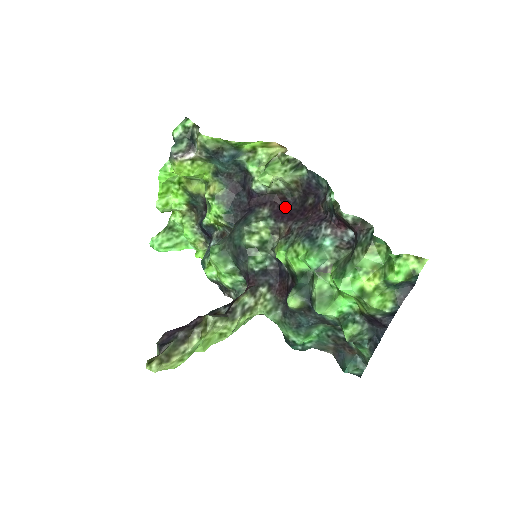
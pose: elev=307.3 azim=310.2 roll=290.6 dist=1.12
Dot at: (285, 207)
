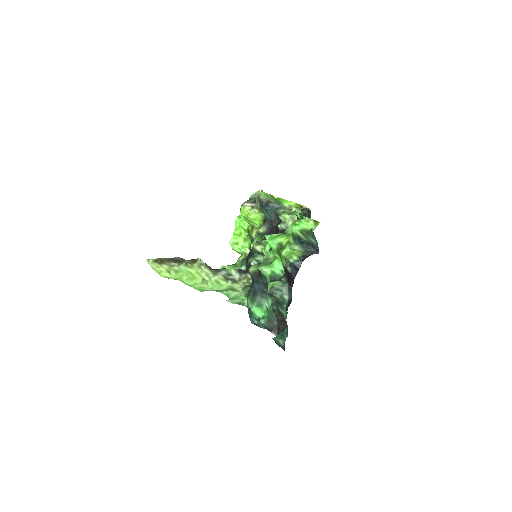
Dot at: occluded
